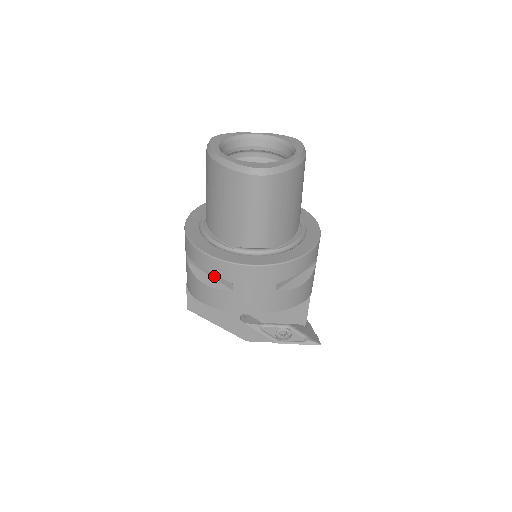
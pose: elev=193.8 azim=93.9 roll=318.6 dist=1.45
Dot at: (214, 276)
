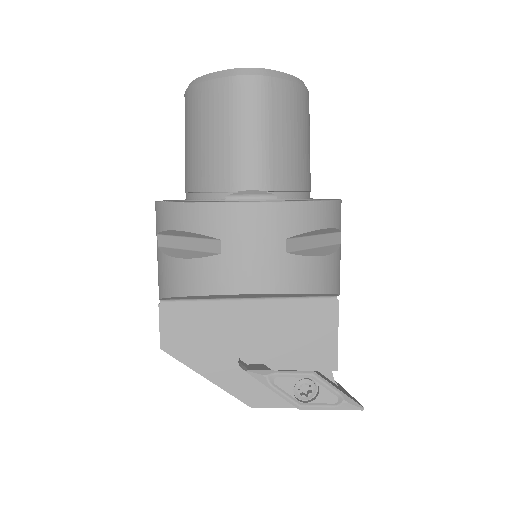
Dot at: (194, 245)
